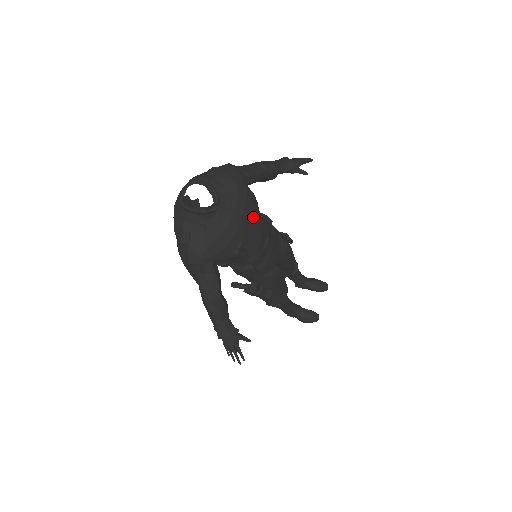
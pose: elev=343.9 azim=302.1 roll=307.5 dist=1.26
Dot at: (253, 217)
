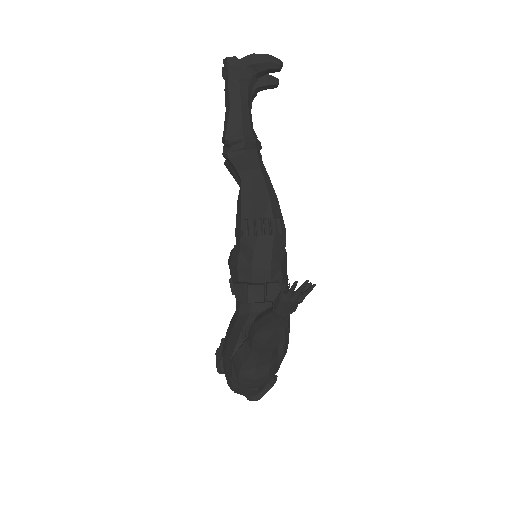
Dot at: occluded
